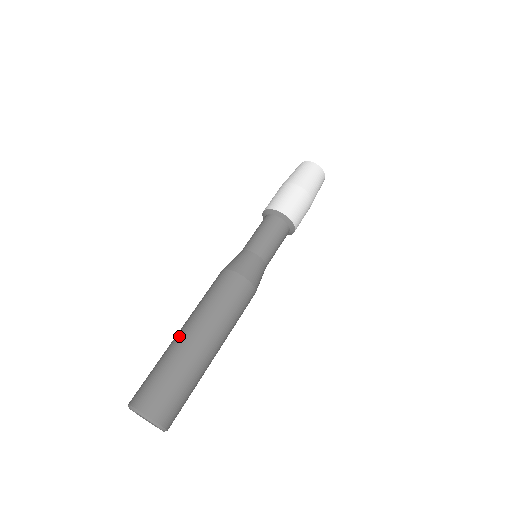
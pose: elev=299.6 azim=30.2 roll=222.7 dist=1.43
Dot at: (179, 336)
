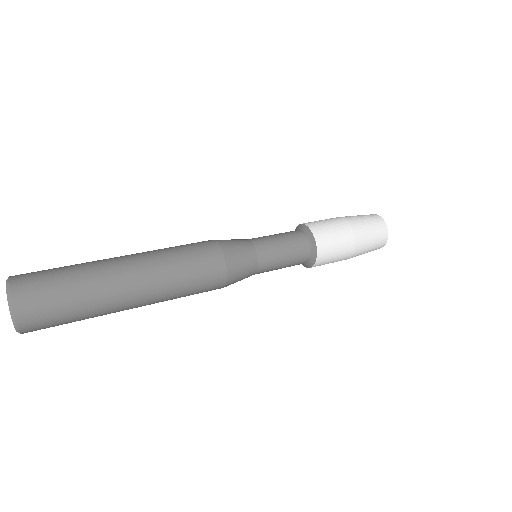
Dot at: (114, 257)
